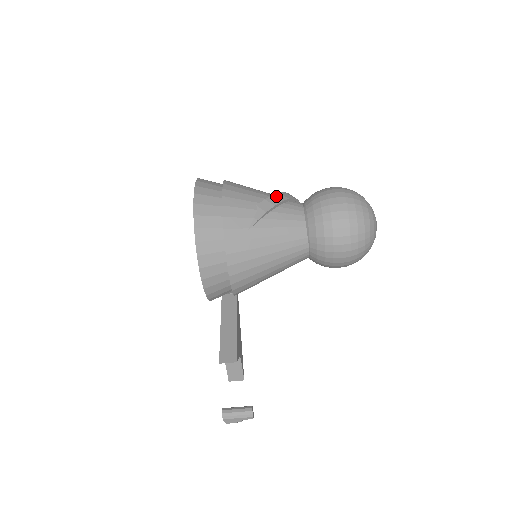
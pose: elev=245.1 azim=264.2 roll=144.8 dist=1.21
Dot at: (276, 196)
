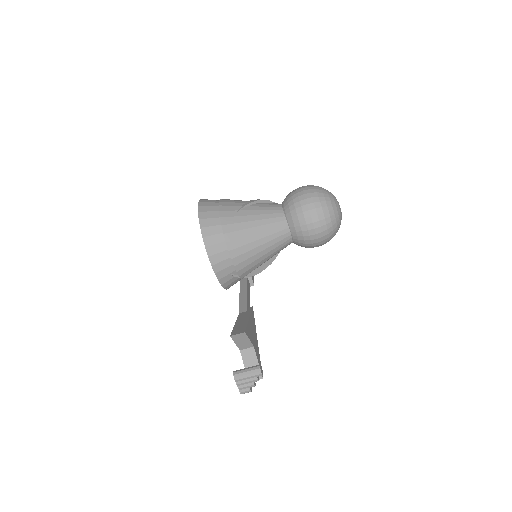
Dot at: occluded
